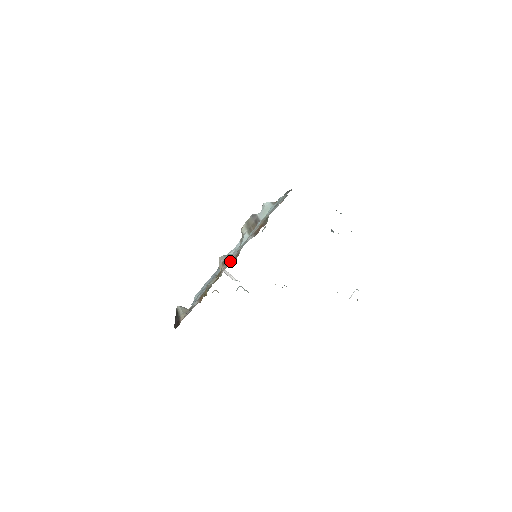
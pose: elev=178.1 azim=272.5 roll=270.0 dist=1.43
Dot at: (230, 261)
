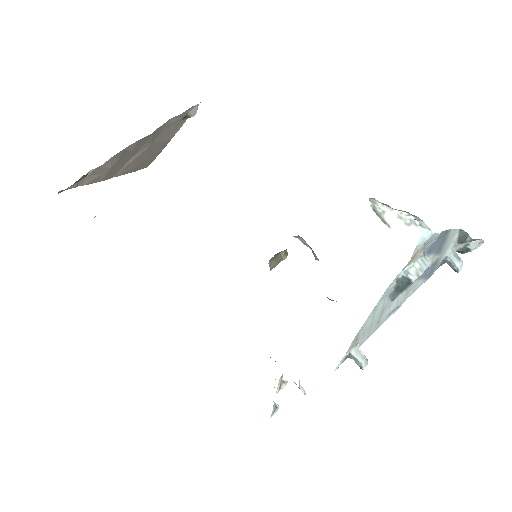
Dot at: occluded
